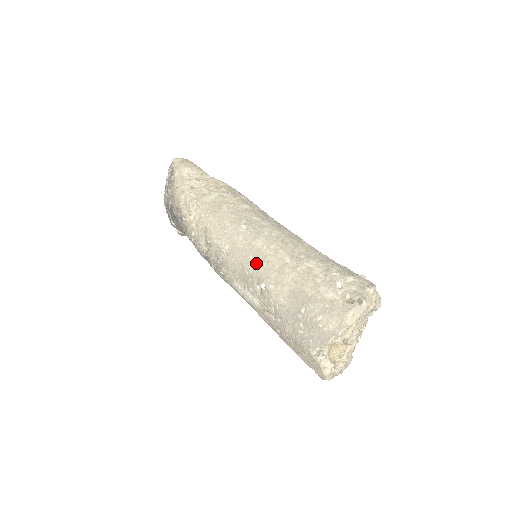
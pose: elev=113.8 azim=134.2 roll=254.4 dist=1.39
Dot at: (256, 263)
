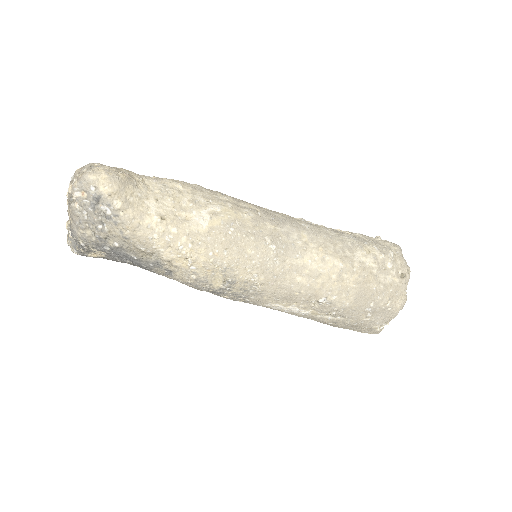
Dot at: (308, 282)
